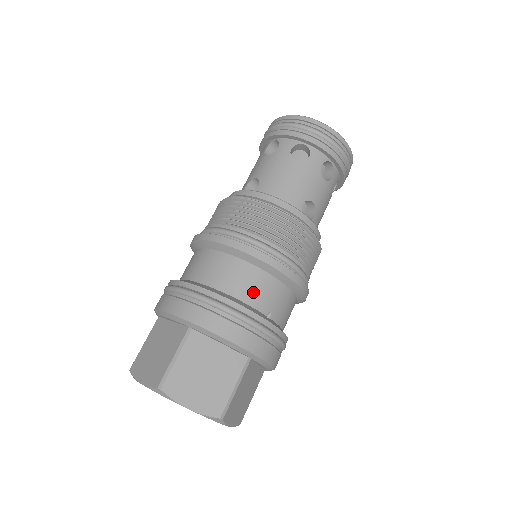
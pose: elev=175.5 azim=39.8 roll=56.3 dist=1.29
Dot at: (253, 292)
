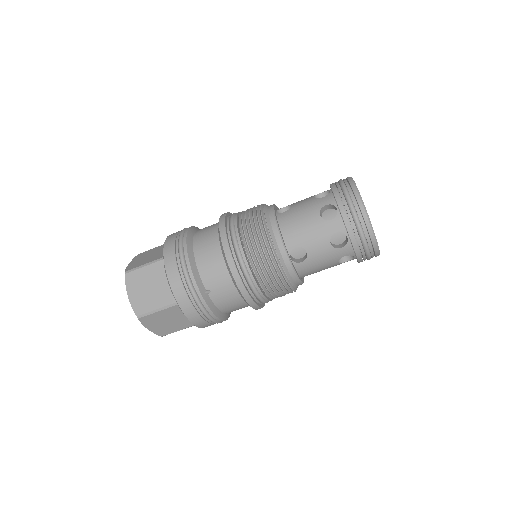
Dot at: (208, 270)
